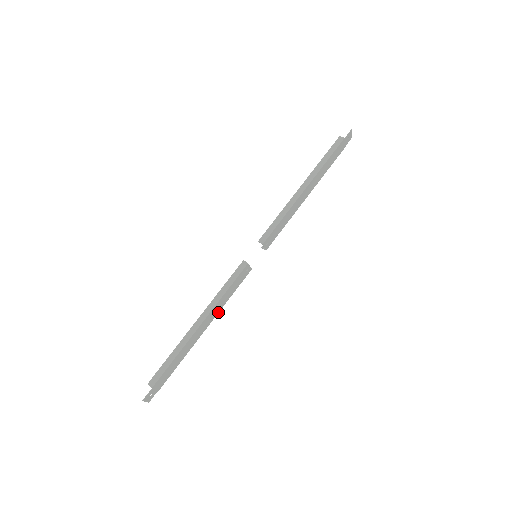
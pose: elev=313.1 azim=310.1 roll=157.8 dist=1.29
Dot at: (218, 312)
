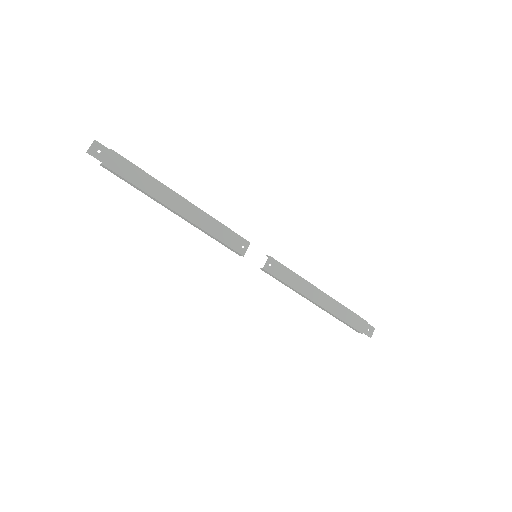
Dot at: (196, 225)
